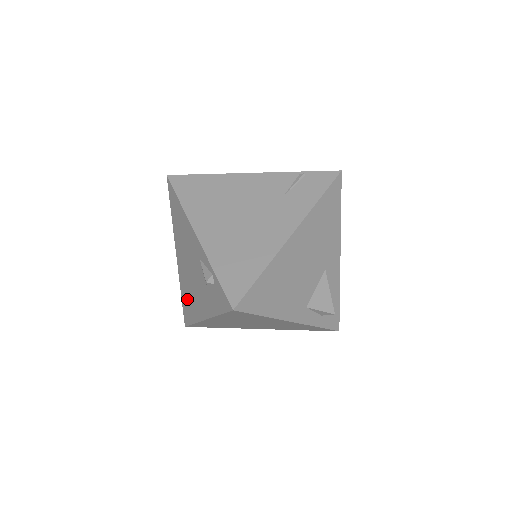
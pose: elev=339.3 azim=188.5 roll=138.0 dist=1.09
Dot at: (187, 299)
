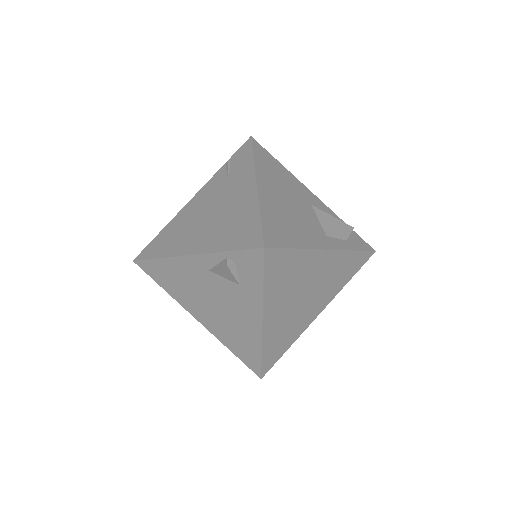
Dot at: (237, 342)
